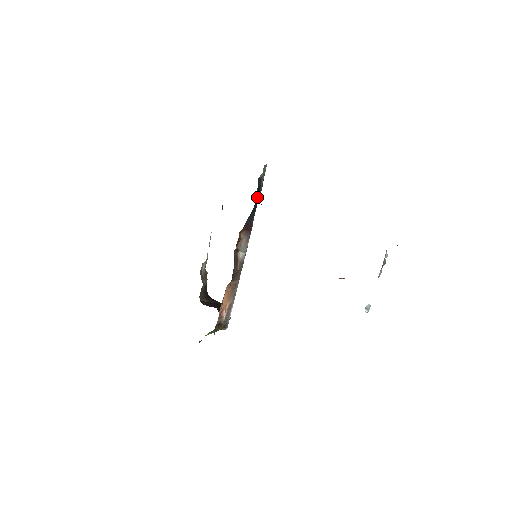
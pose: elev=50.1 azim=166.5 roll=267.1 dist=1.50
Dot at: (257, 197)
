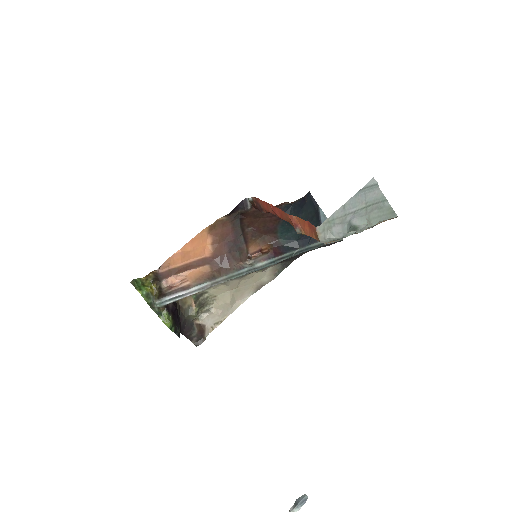
Dot at: (308, 241)
